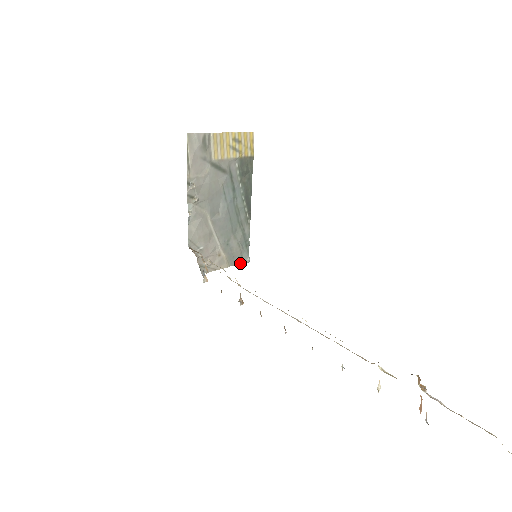
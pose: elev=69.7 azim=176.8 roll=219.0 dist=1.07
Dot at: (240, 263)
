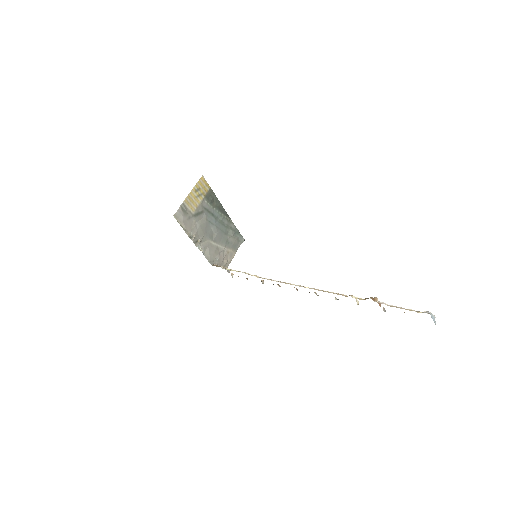
Dot at: (240, 244)
